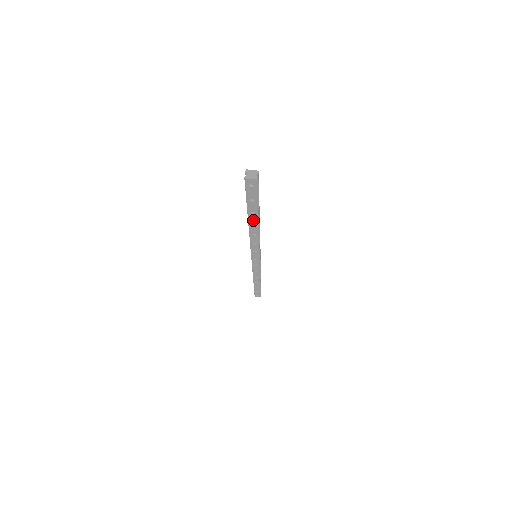
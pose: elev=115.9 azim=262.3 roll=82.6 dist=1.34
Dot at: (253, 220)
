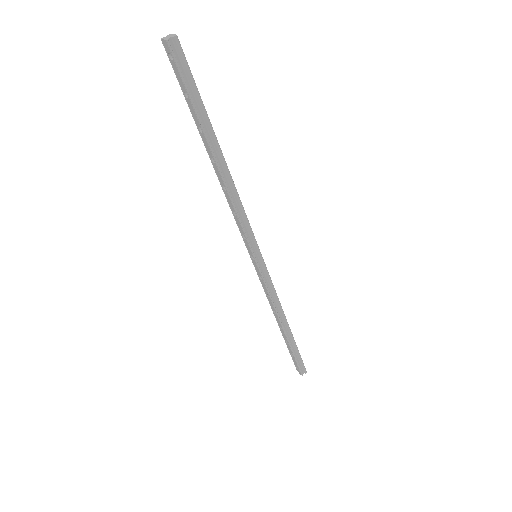
Dot at: (208, 149)
